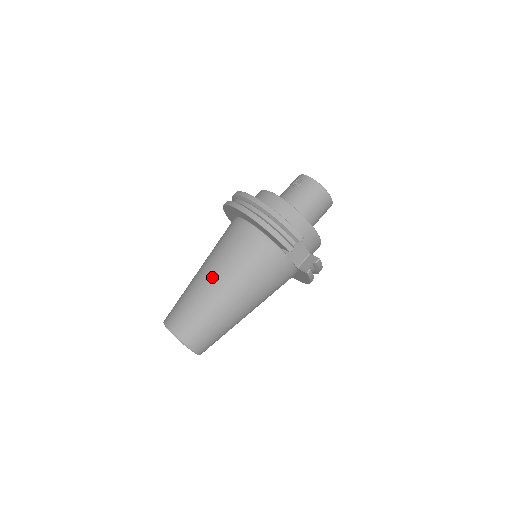
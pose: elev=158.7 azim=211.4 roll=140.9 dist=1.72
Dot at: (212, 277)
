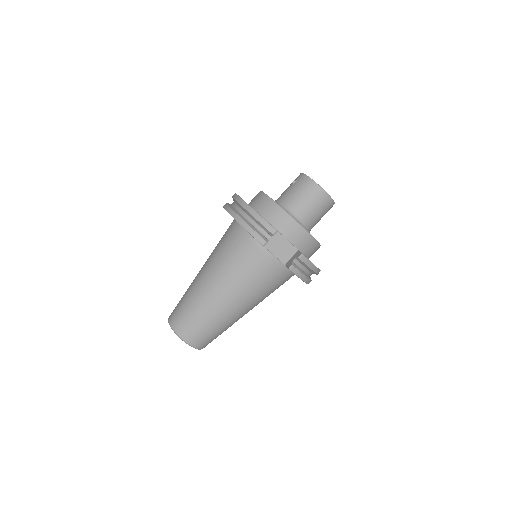
Dot at: (203, 274)
